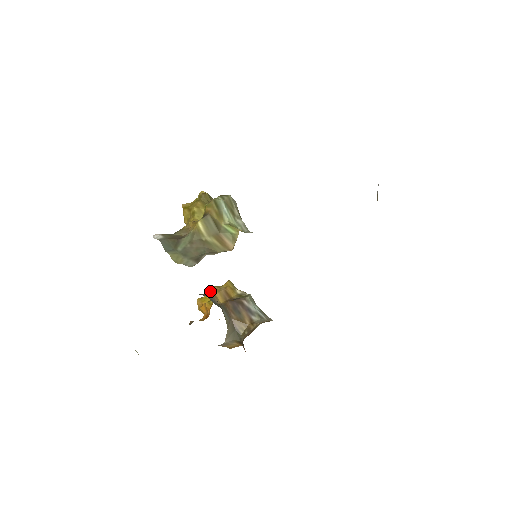
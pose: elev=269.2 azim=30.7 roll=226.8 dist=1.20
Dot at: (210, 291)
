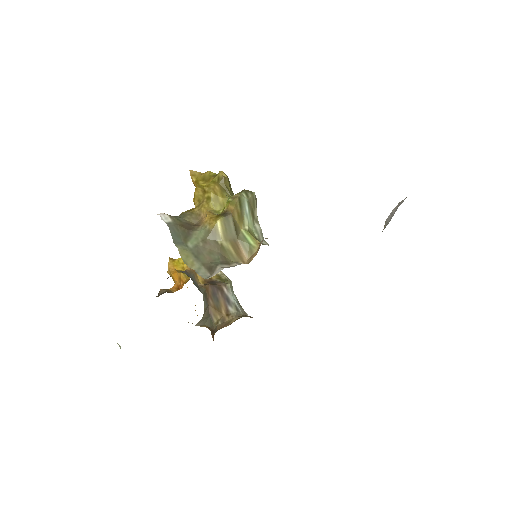
Dot at: occluded
